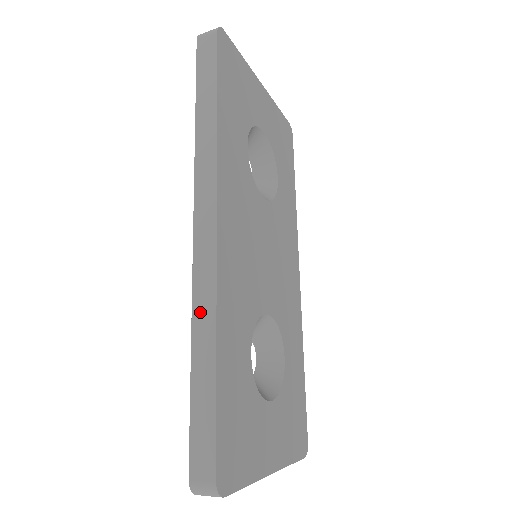
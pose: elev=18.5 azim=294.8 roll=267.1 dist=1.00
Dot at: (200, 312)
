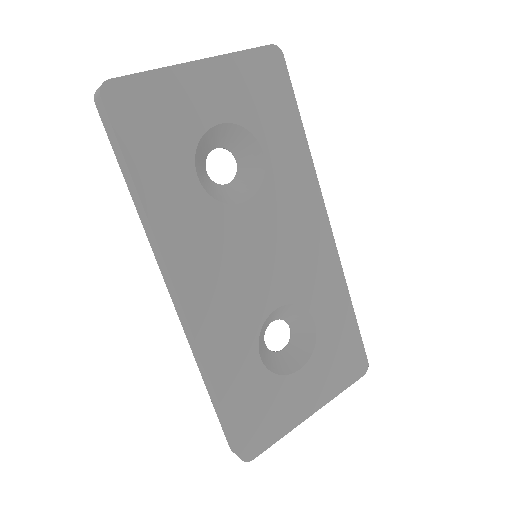
Dot at: (197, 358)
